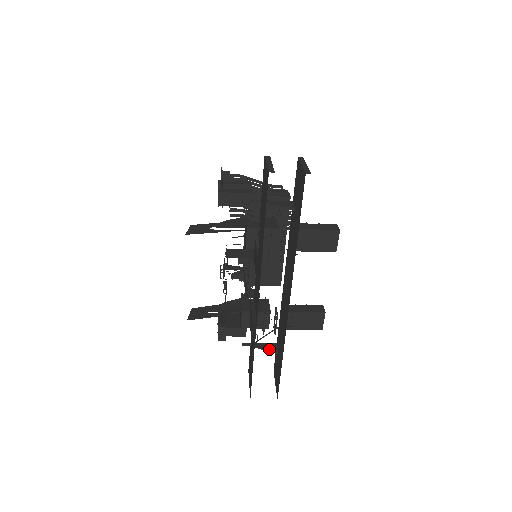
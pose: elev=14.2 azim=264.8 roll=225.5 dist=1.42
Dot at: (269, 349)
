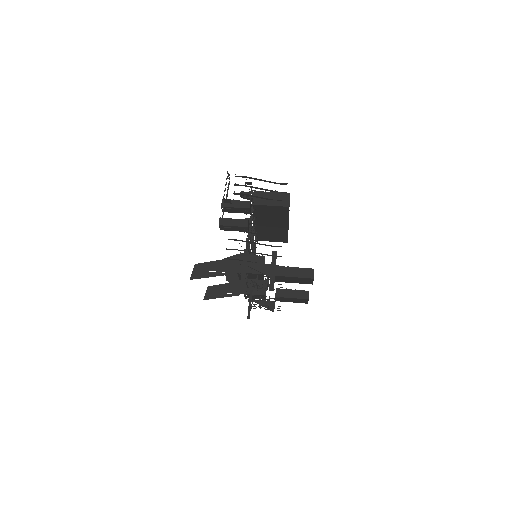
Dot at: occluded
